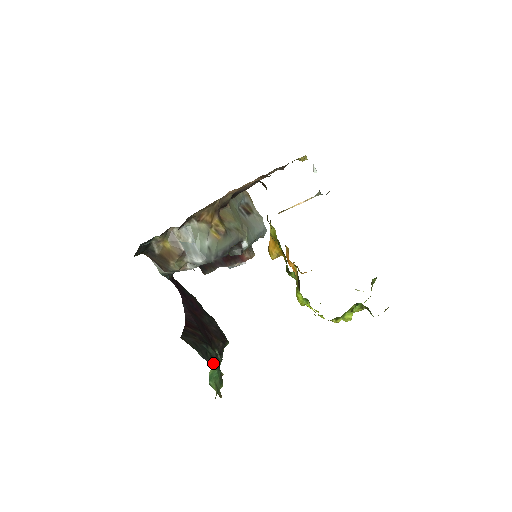
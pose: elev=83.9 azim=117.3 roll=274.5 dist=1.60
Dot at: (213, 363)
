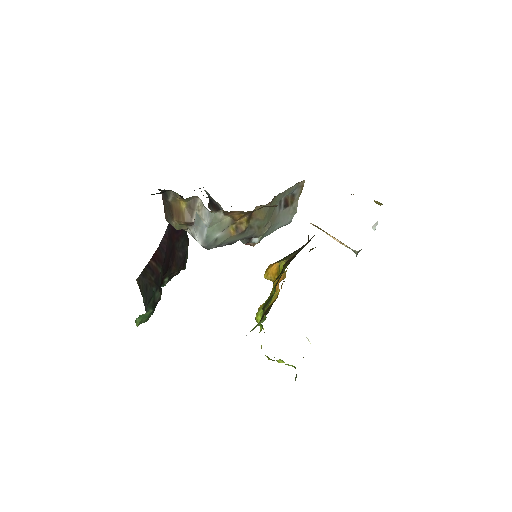
Dot at: (150, 310)
